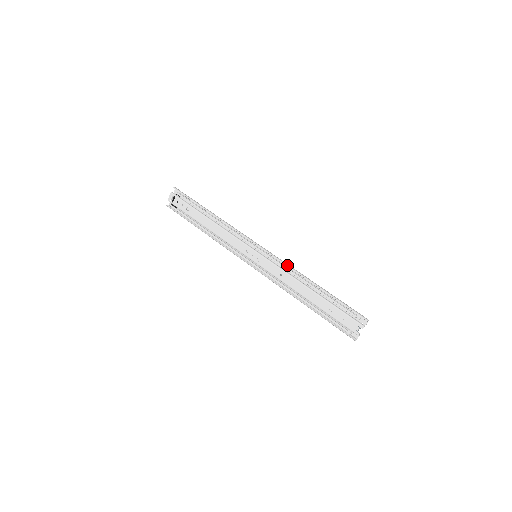
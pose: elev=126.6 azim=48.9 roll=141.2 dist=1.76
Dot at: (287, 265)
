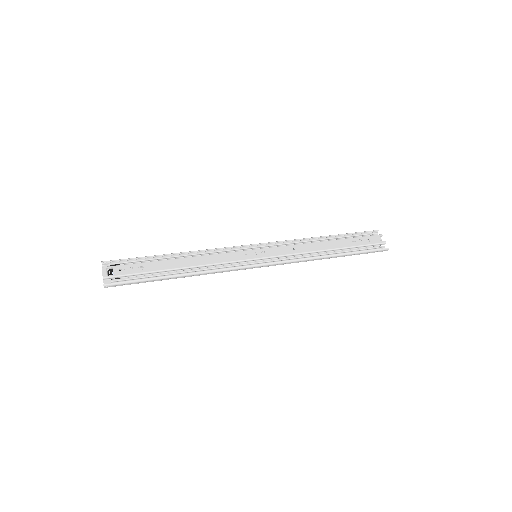
Dot at: (290, 240)
